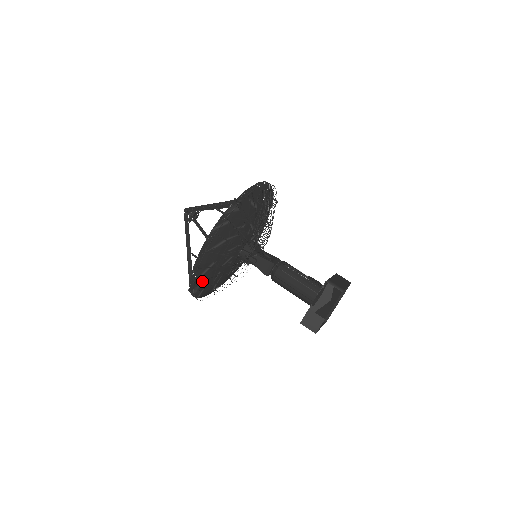
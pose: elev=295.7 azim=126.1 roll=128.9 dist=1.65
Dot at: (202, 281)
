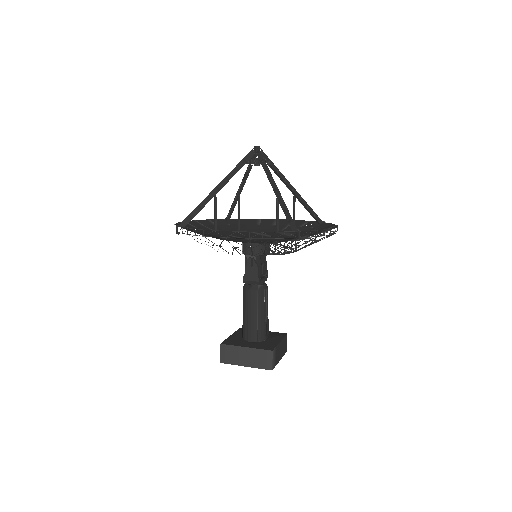
Dot at: occluded
